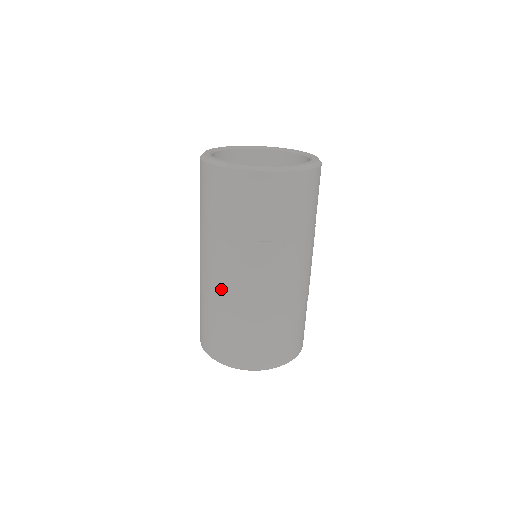
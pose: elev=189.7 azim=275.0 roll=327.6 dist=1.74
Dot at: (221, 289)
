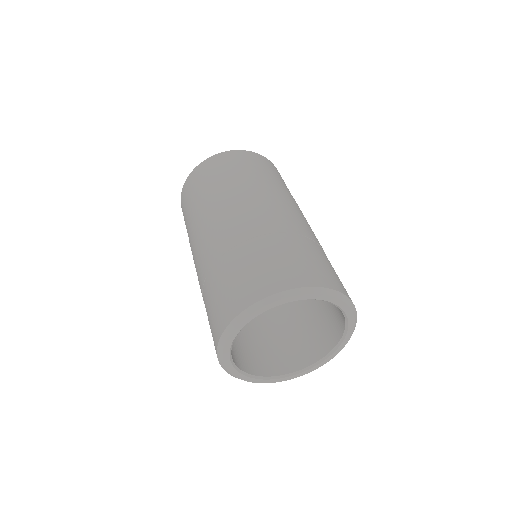
Dot at: (199, 265)
